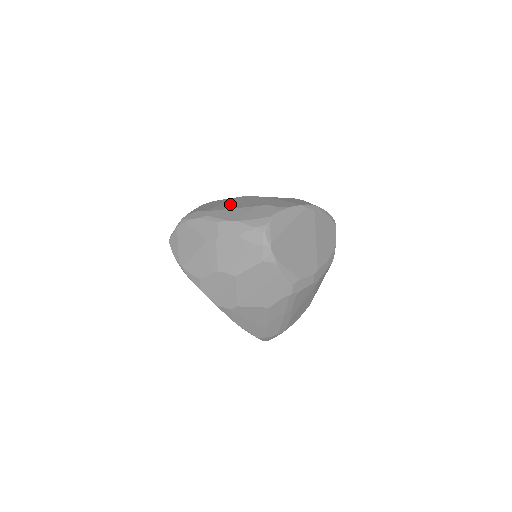
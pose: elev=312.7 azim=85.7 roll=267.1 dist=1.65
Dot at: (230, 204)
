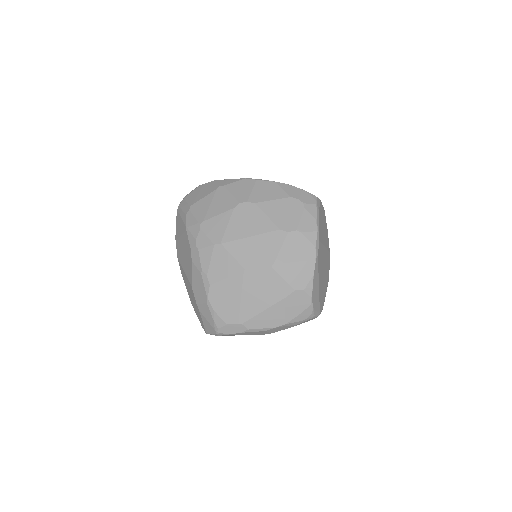
Dot at: (250, 300)
